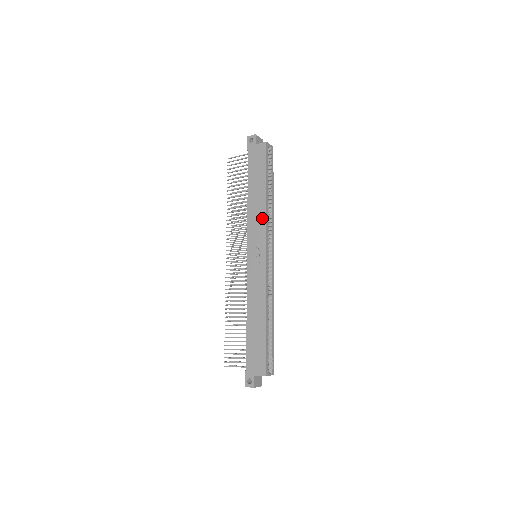
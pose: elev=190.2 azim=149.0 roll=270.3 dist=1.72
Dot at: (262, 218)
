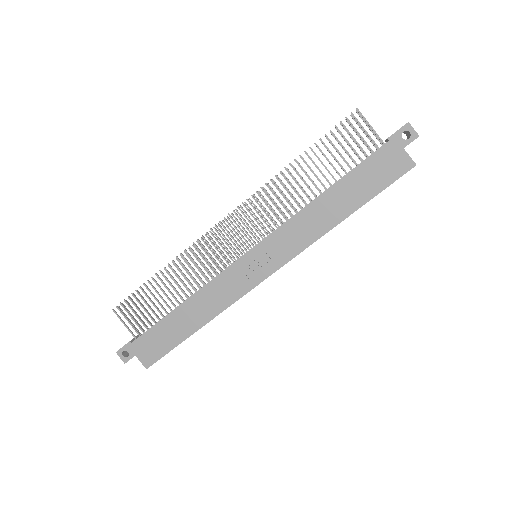
Dot at: (307, 239)
